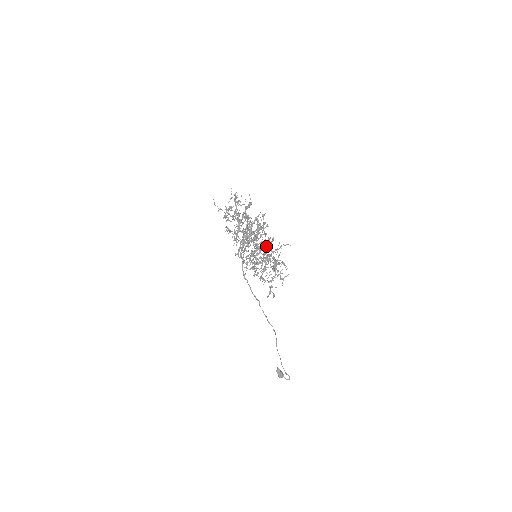
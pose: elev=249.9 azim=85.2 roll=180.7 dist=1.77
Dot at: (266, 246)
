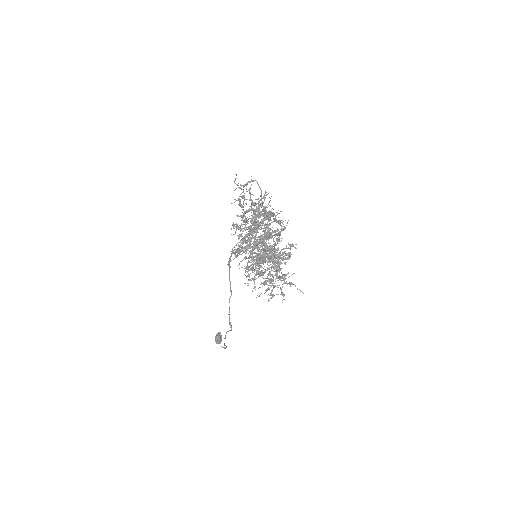
Dot at: (274, 261)
